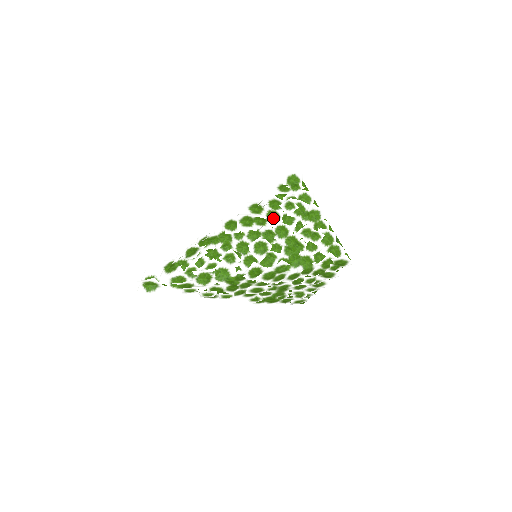
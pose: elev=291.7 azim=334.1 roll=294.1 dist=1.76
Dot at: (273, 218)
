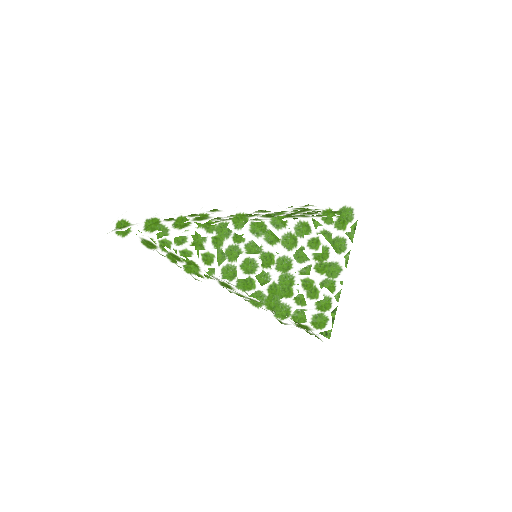
Dot at: (287, 244)
